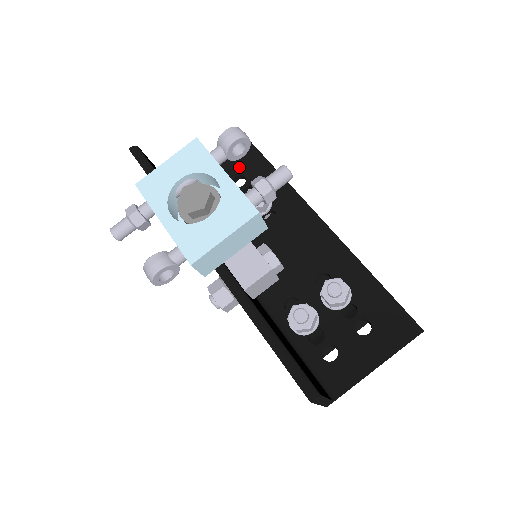
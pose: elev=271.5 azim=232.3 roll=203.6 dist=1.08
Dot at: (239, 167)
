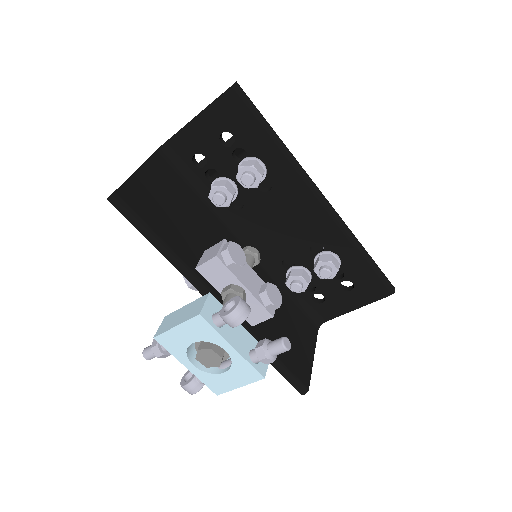
Dot at: (224, 121)
